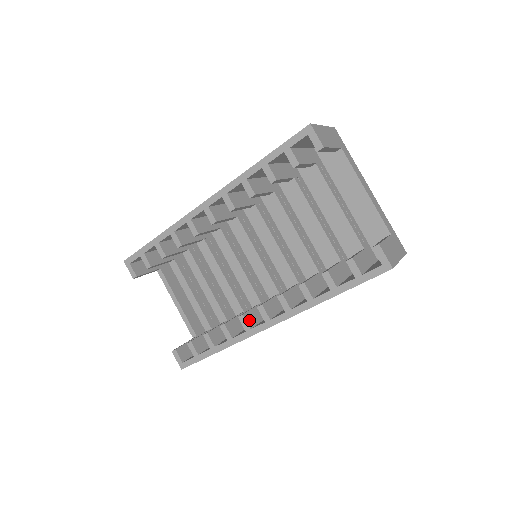
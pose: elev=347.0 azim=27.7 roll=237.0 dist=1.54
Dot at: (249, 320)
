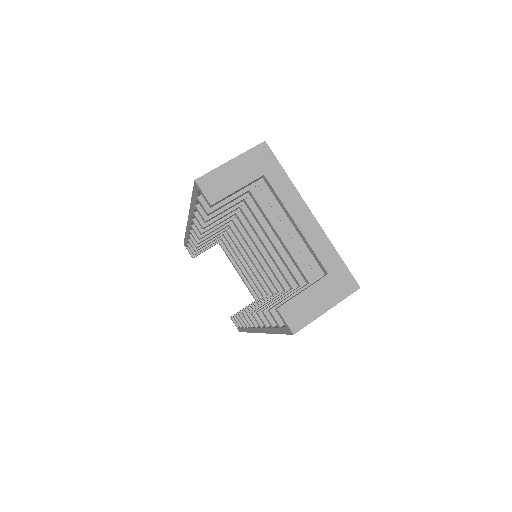
Dot at: occluded
